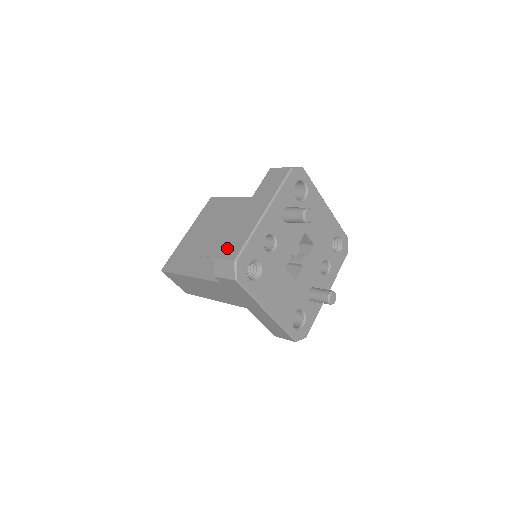
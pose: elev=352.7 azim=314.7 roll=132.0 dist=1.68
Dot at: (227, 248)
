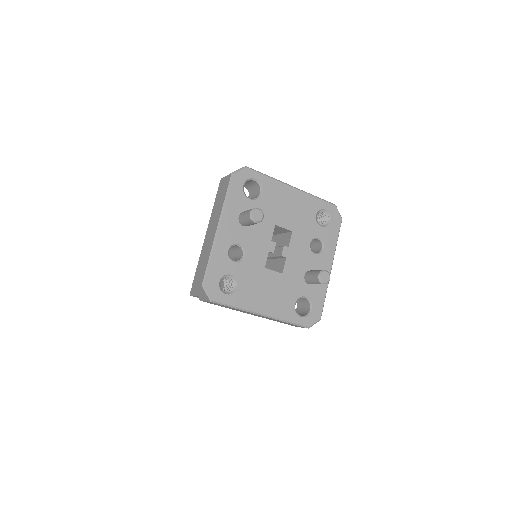
Dot at: (198, 273)
